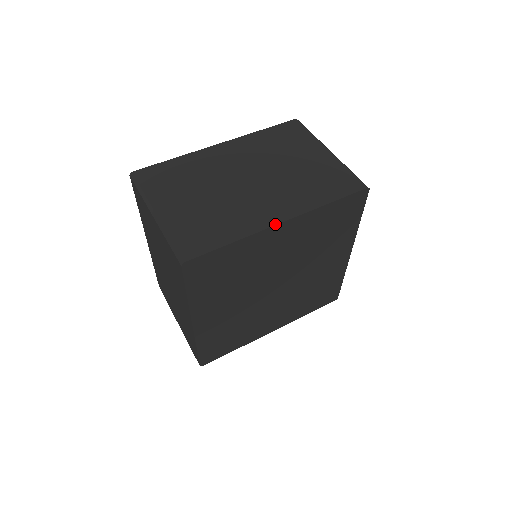
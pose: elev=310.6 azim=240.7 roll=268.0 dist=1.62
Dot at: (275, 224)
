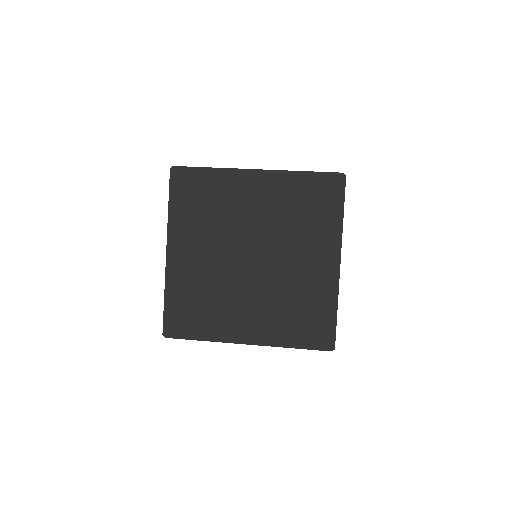
Dot at: (250, 169)
